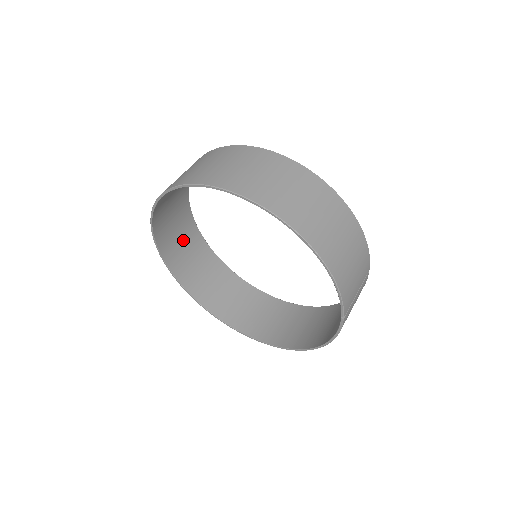
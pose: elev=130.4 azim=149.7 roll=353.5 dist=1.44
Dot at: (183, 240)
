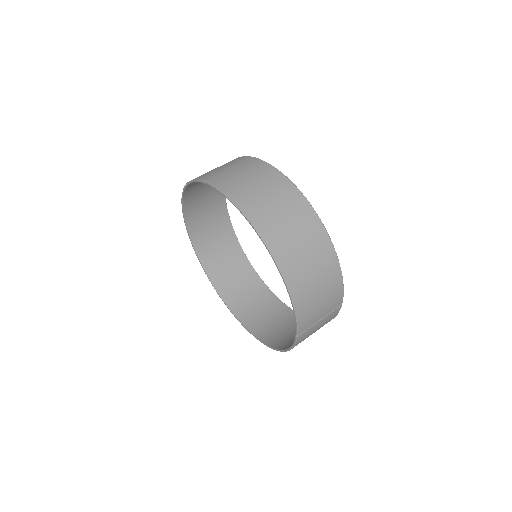
Dot at: (211, 219)
